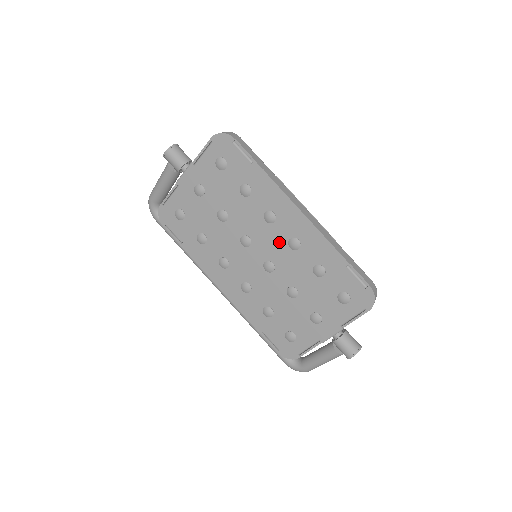
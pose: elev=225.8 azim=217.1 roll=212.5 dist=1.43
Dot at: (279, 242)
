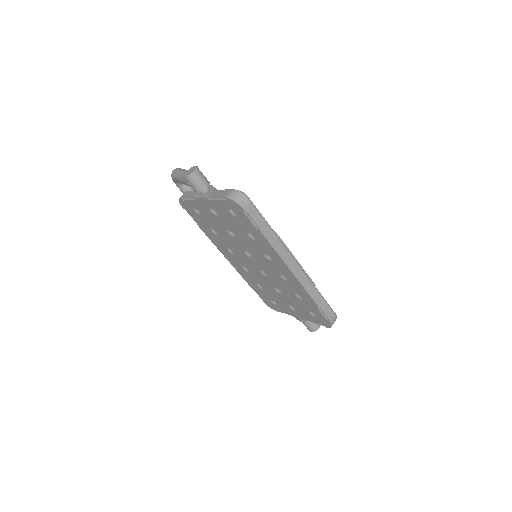
Dot at: (272, 270)
